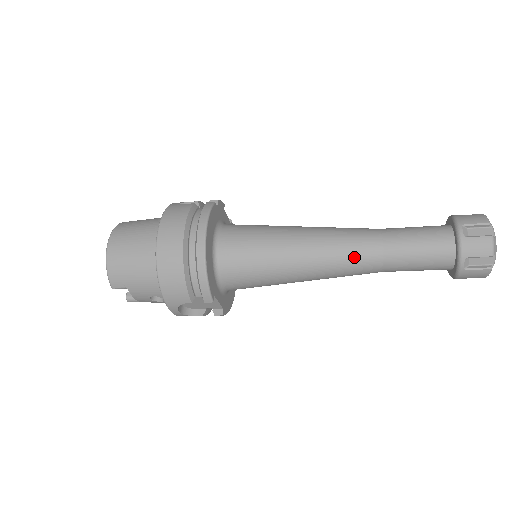
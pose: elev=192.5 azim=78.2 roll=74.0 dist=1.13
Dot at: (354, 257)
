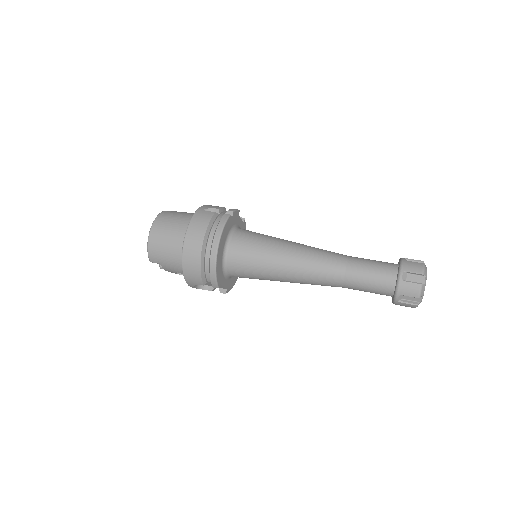
Dot at: (323, 276)
